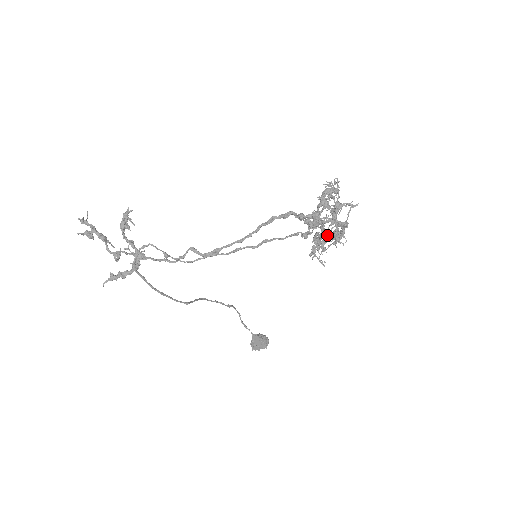
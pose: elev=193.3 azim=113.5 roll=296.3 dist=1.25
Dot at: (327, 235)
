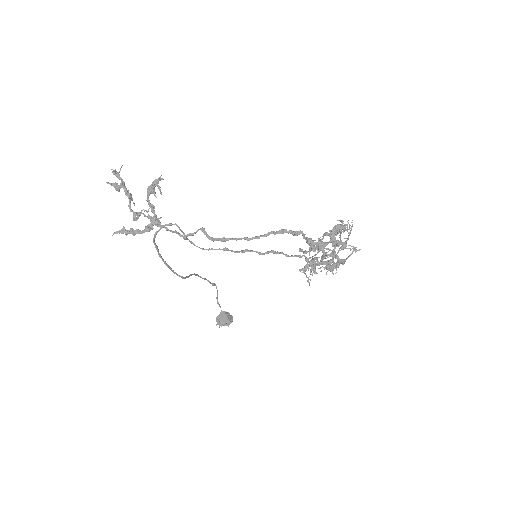
Dot at: (324, 264)
